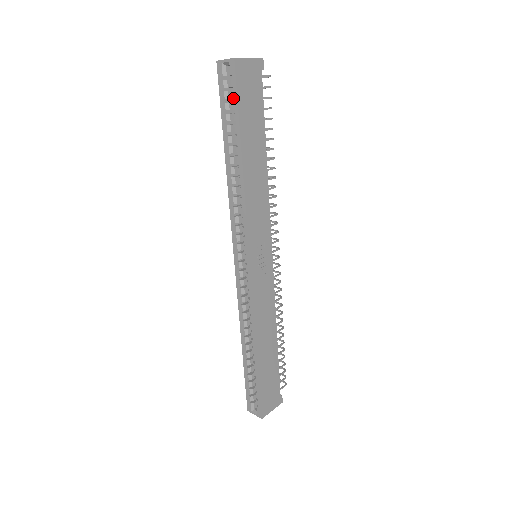
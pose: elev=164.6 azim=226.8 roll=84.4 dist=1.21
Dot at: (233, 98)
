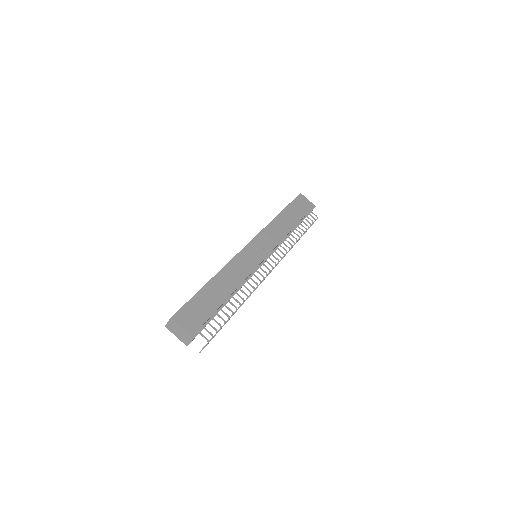
Dot at: occluded
